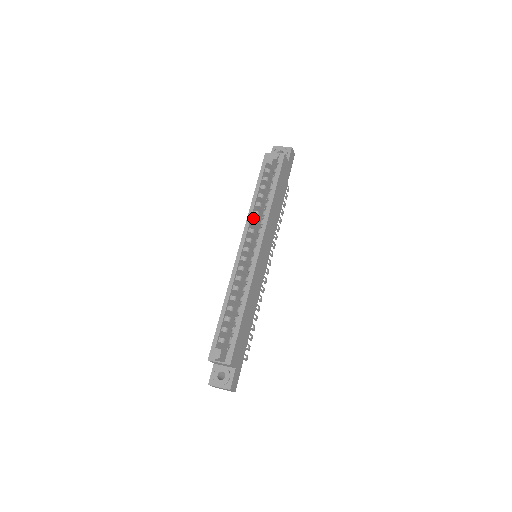
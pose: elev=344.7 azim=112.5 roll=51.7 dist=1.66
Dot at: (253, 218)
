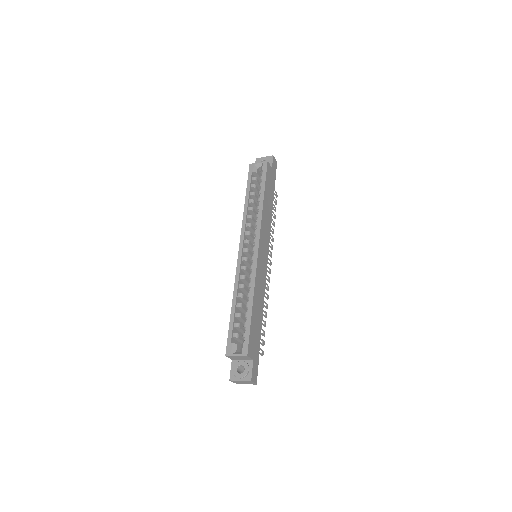
Dot at: (248, 222)
